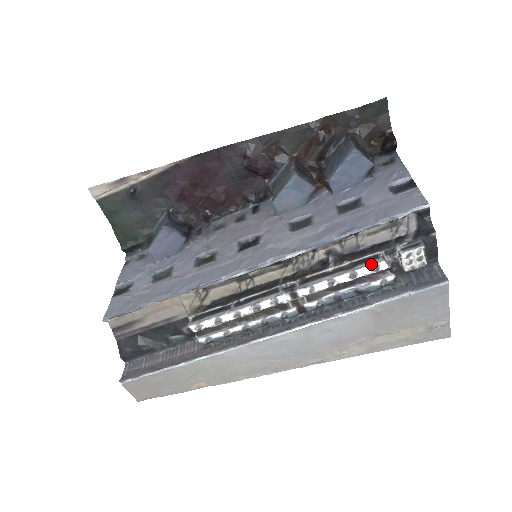
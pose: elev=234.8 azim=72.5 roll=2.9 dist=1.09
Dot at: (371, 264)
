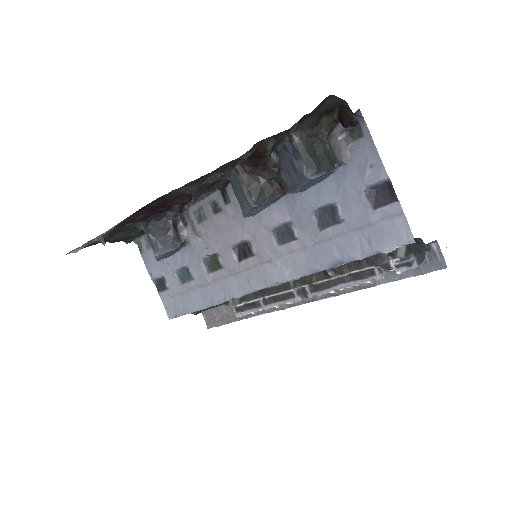
Dot at: (369, 280)
